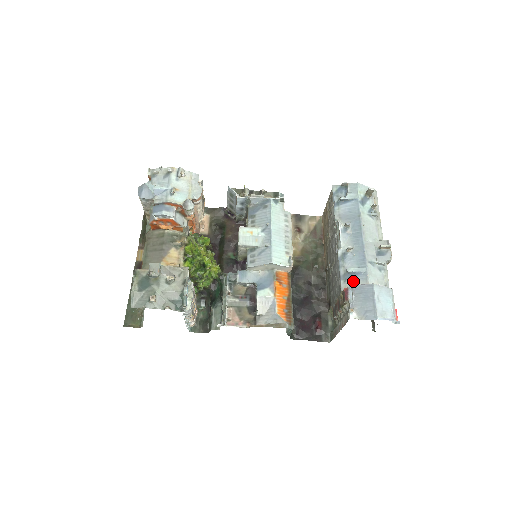
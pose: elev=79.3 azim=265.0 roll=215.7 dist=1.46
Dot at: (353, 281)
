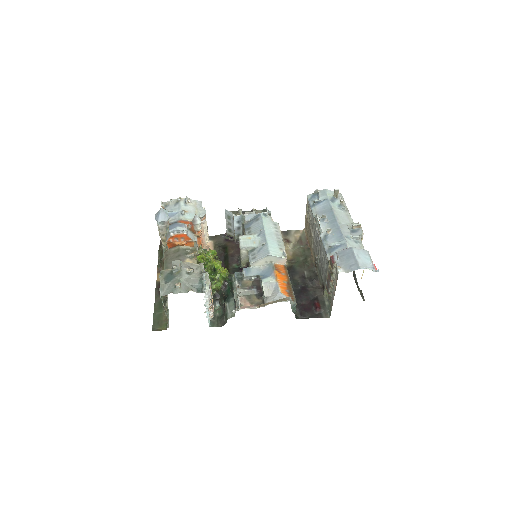
Dot at: occluded
